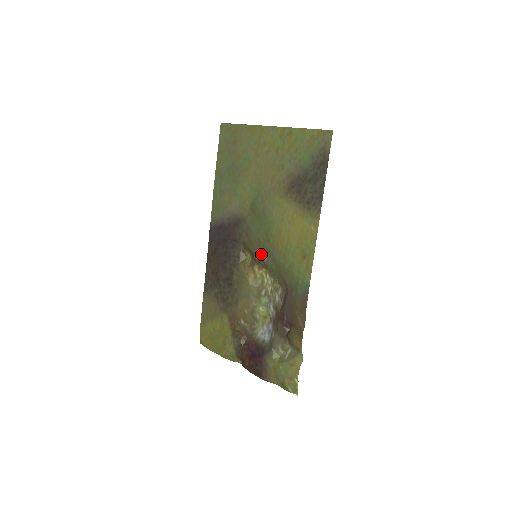
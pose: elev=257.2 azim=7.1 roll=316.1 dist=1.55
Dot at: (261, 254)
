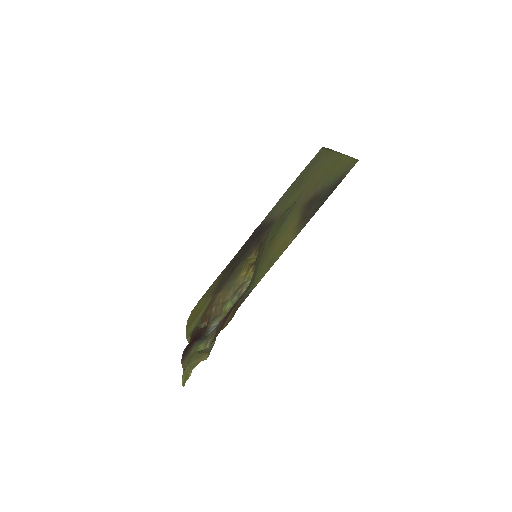
Dot at: (259, 255)
